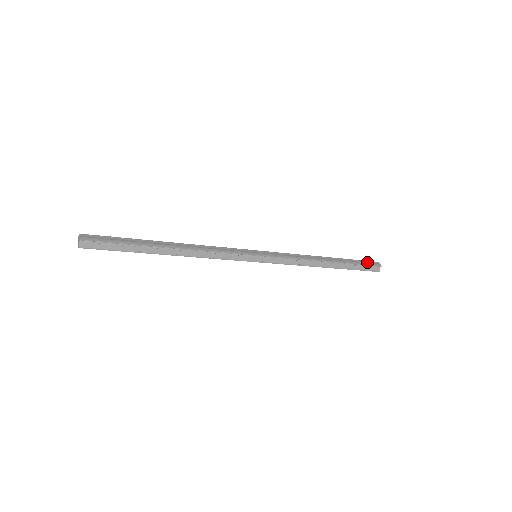
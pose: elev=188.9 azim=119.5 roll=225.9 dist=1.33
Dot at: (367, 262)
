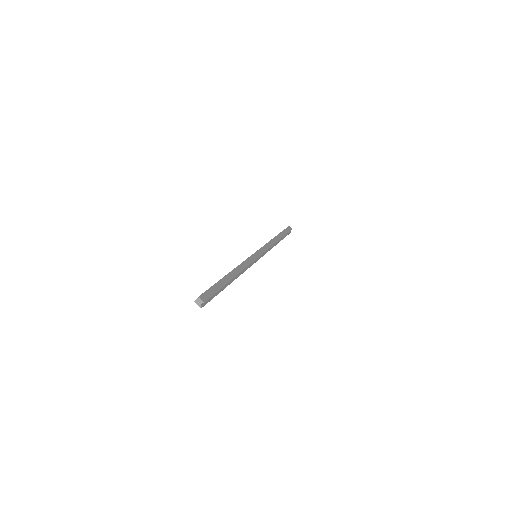
Dot at: (287, 229)
